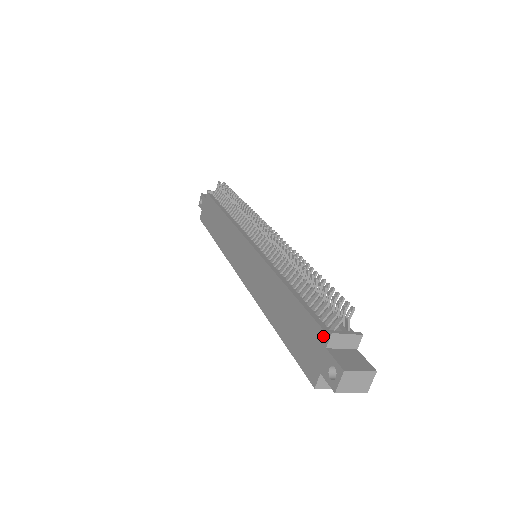
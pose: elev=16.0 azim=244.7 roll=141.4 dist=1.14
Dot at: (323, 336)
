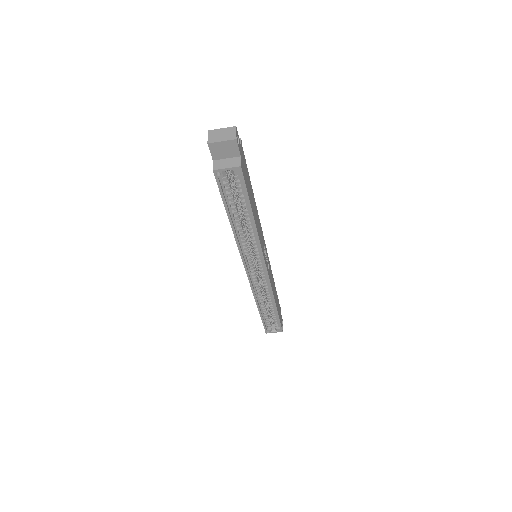
Dot at: occluded
